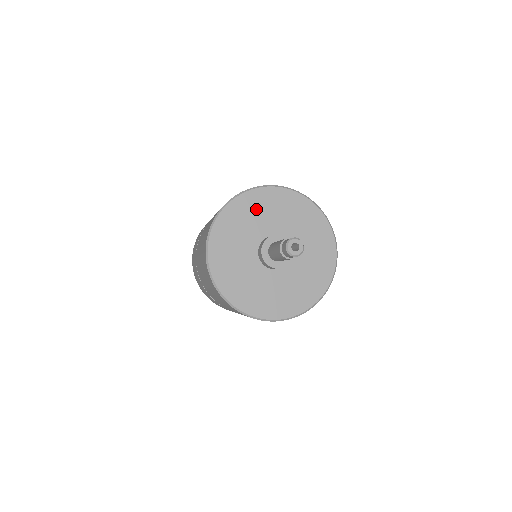
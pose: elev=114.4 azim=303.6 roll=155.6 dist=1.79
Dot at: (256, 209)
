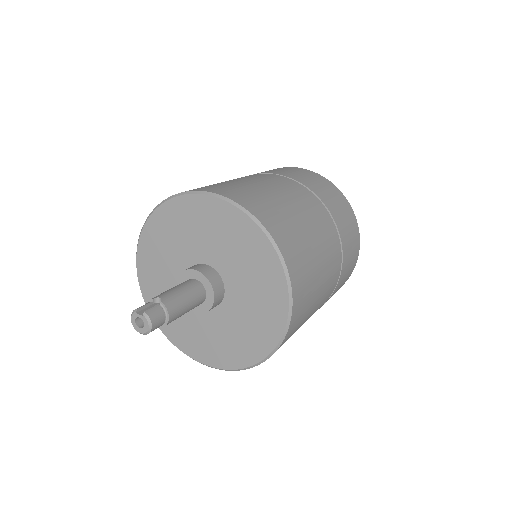
Dot at: (156, 263)
